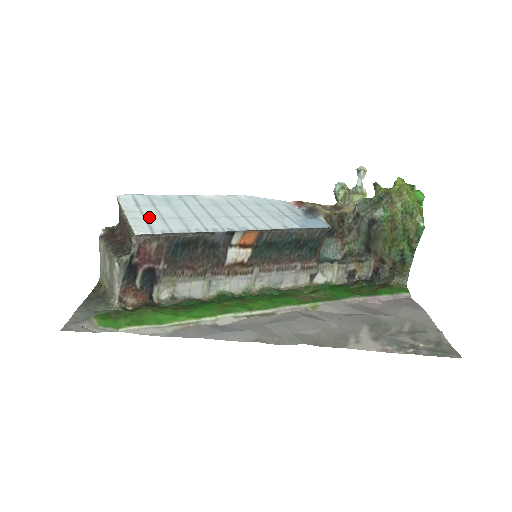
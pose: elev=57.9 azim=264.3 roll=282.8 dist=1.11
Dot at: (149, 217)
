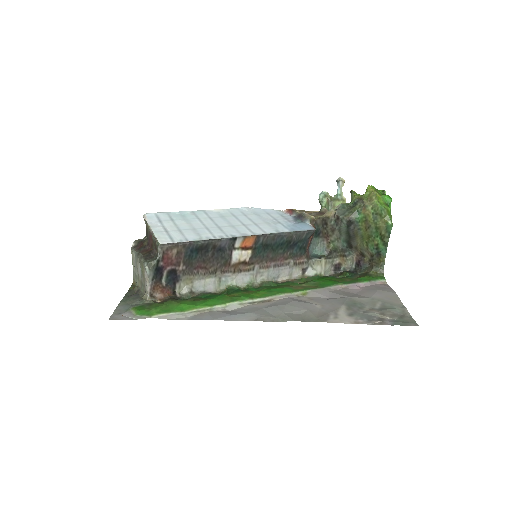
Dot at: (169, 230)
